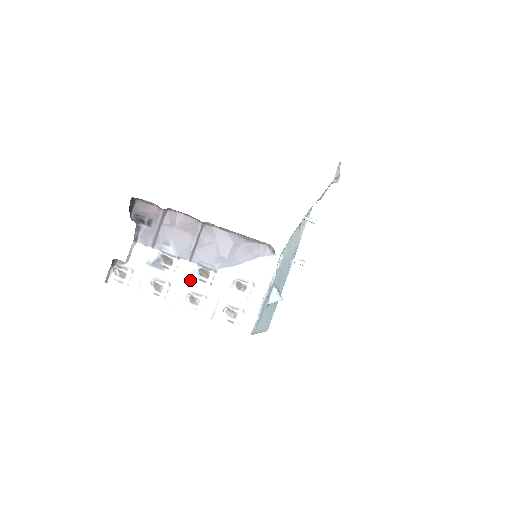
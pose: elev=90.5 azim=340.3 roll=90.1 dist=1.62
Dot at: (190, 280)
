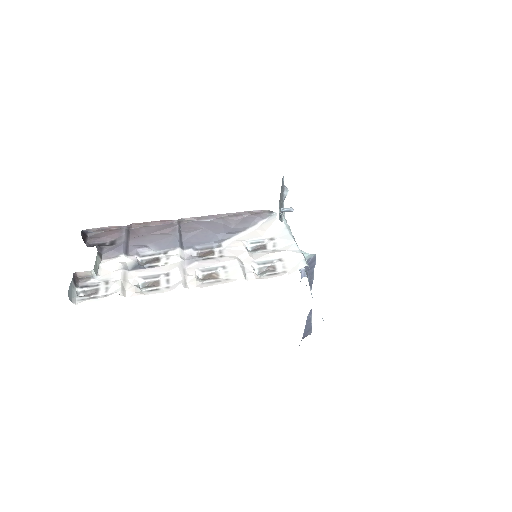
Dot at: (192, 262)
